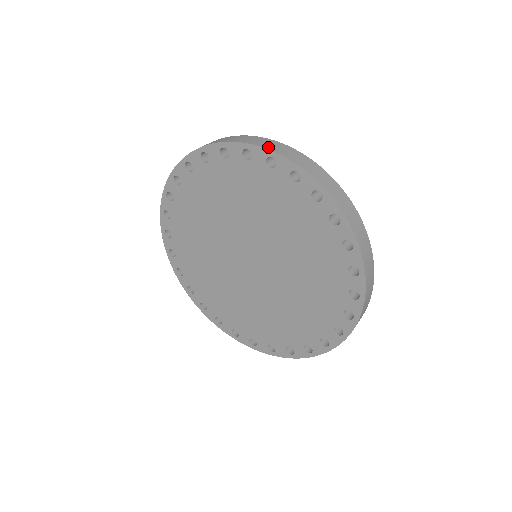
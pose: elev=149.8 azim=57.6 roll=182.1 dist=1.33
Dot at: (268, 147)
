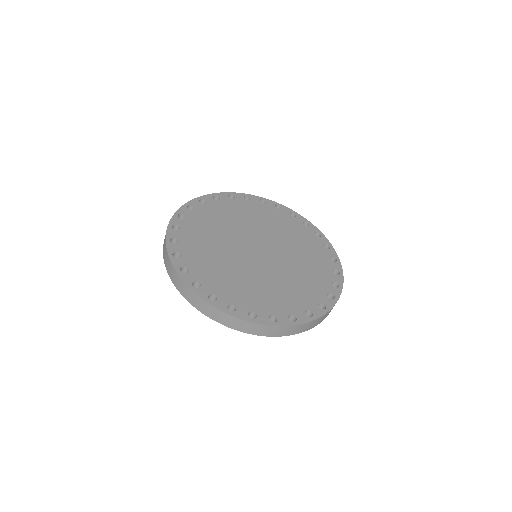
Dot at: (258, 198)
